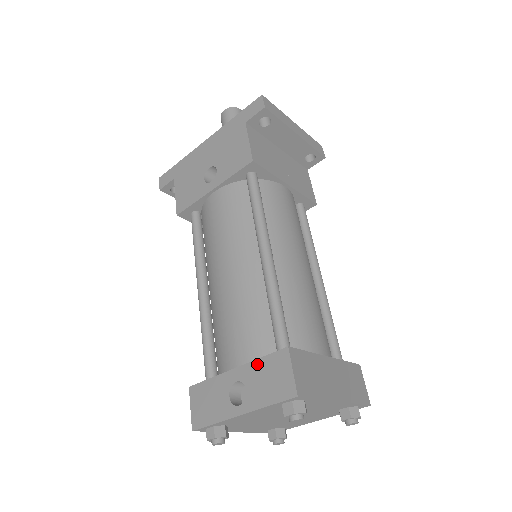
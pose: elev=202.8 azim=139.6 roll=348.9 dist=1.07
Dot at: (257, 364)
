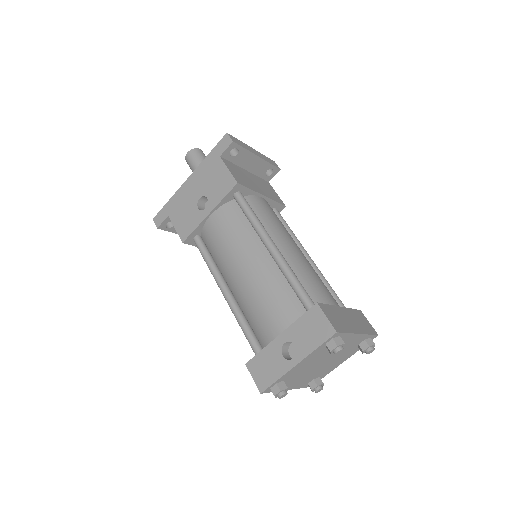
Dot at: (297, 324)
